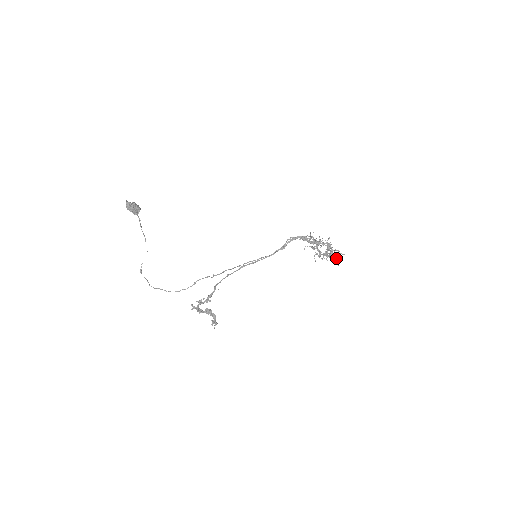
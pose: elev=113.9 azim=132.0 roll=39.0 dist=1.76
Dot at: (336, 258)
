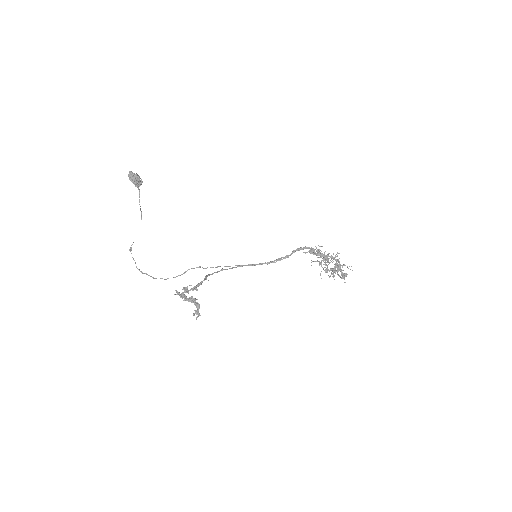
Dot at: occluded
